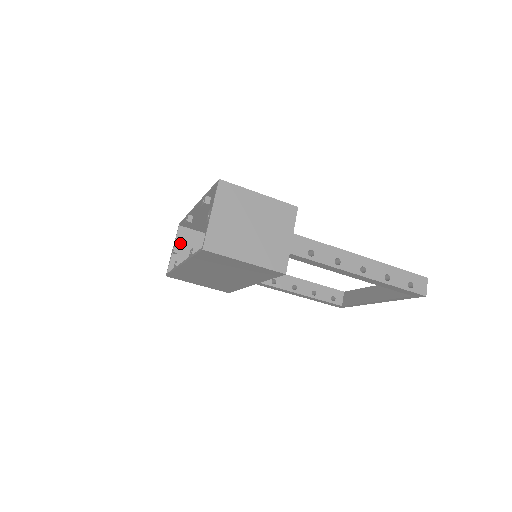
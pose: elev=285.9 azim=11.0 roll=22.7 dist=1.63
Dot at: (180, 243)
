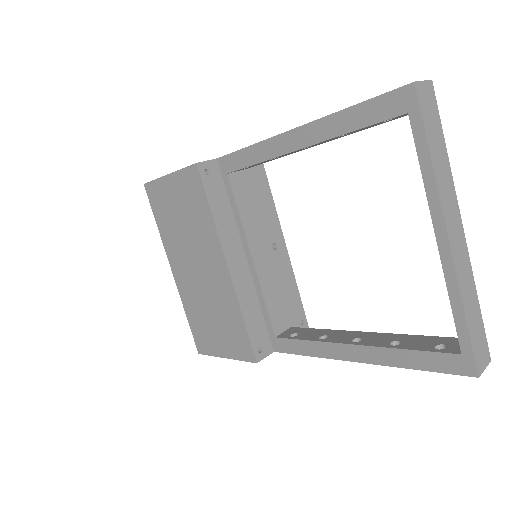
Dot at: occluded
